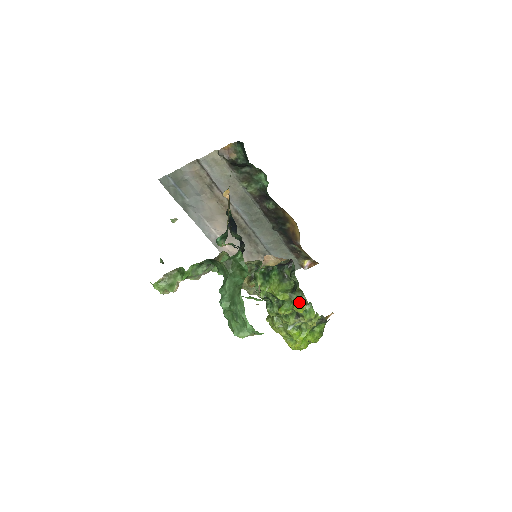
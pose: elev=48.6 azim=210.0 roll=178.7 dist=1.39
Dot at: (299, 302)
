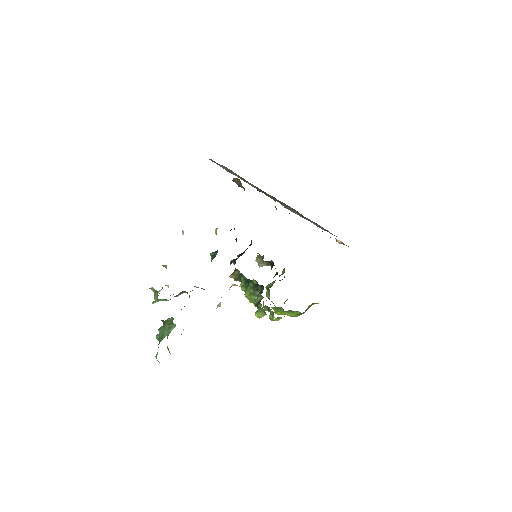
Dot at: (260, 312)
